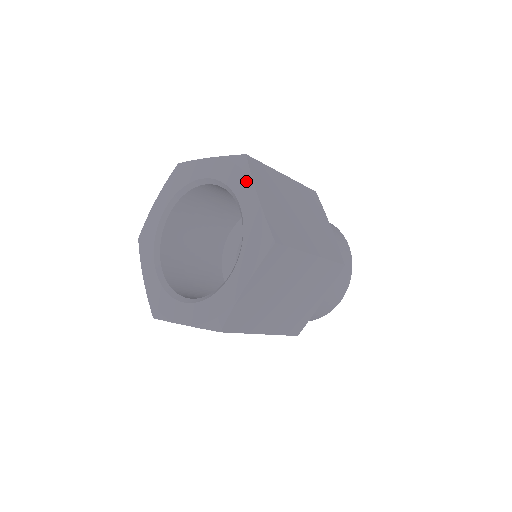
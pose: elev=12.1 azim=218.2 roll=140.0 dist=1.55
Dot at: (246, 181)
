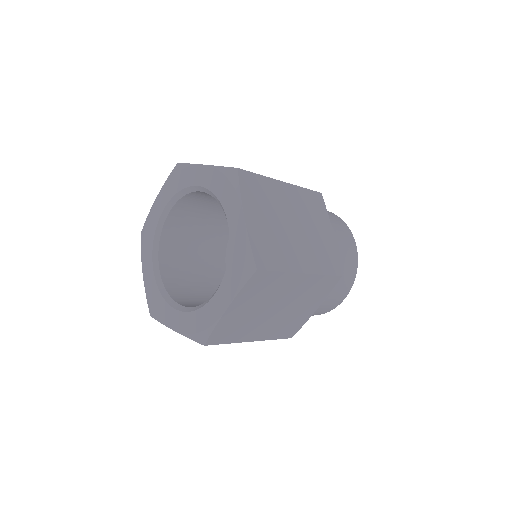
Dot at: (189, 170)
